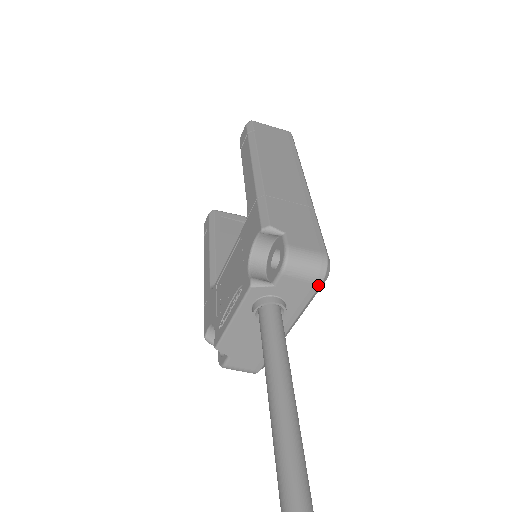
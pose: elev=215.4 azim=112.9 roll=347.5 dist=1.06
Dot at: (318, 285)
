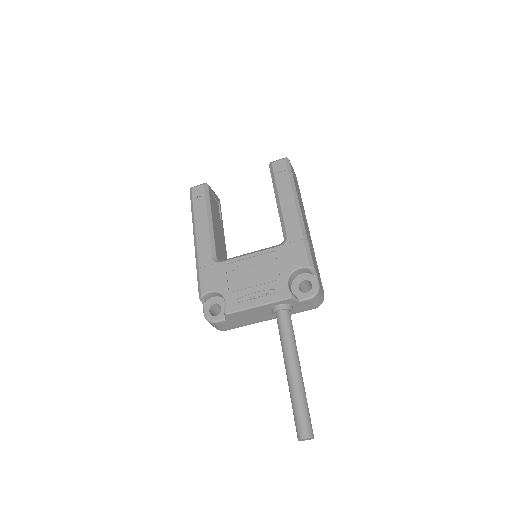
Dot at: occluded
